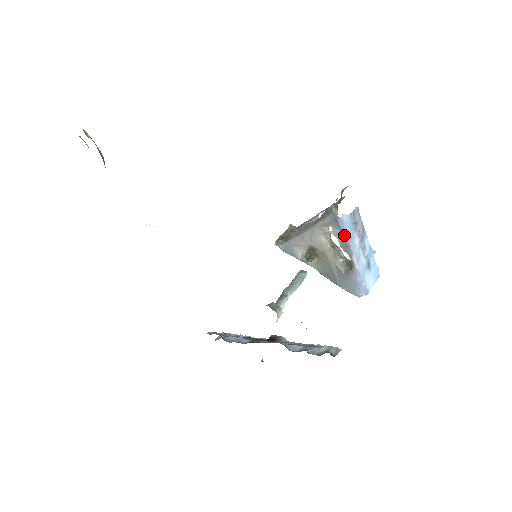
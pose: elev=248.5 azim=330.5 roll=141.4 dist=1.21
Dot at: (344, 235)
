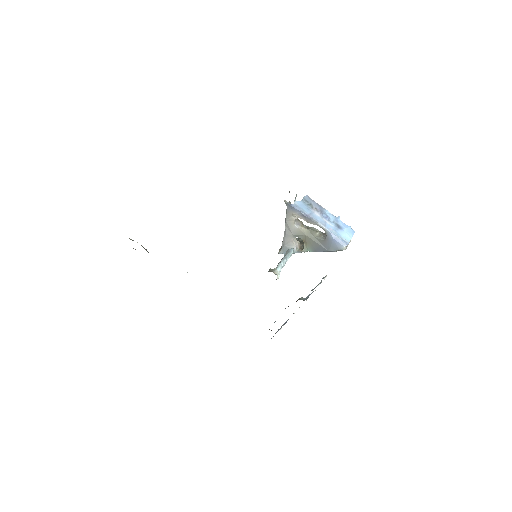
Dot at: (303, 213)
